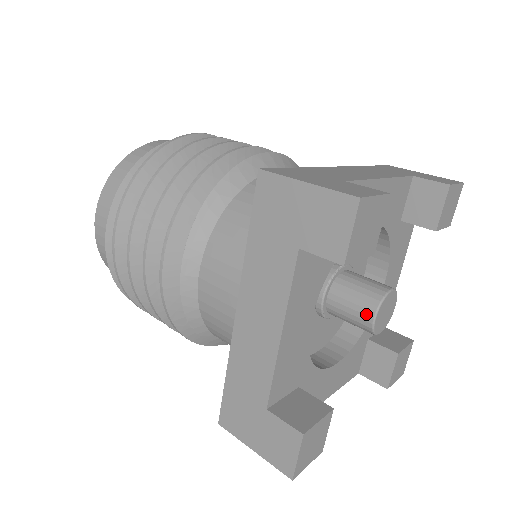
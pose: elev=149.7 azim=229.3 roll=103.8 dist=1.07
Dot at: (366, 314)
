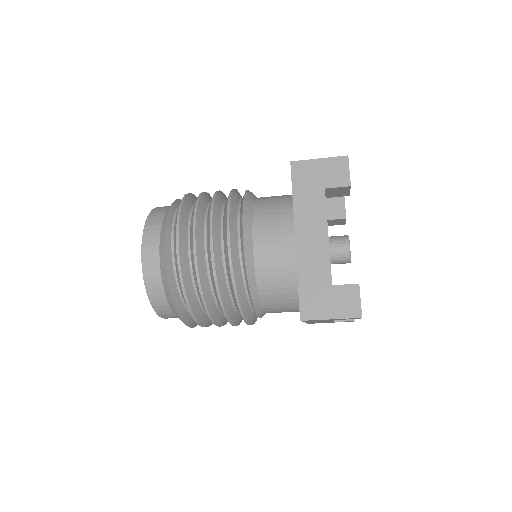
Dot at: (344, 246)
